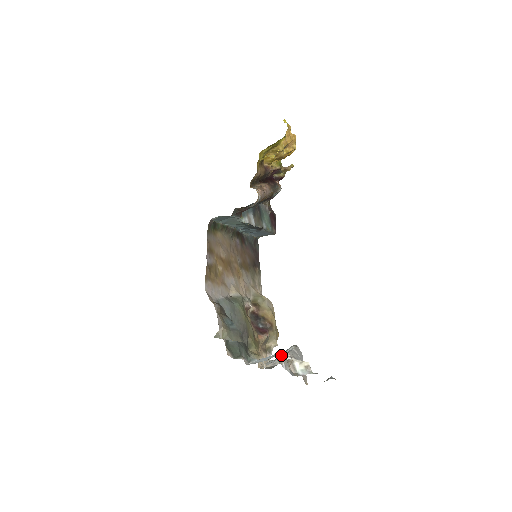
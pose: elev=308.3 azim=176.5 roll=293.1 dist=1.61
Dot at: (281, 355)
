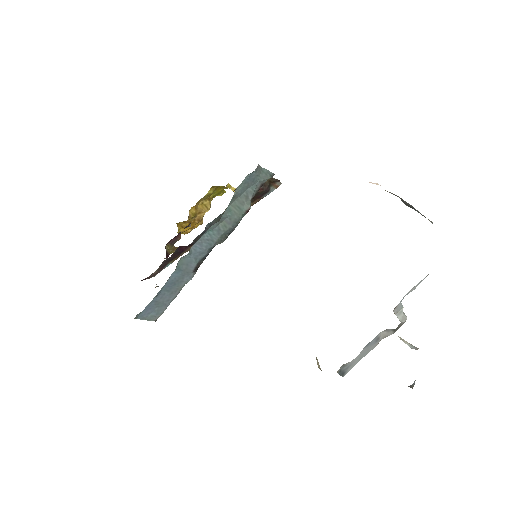
Dot at: occluded
